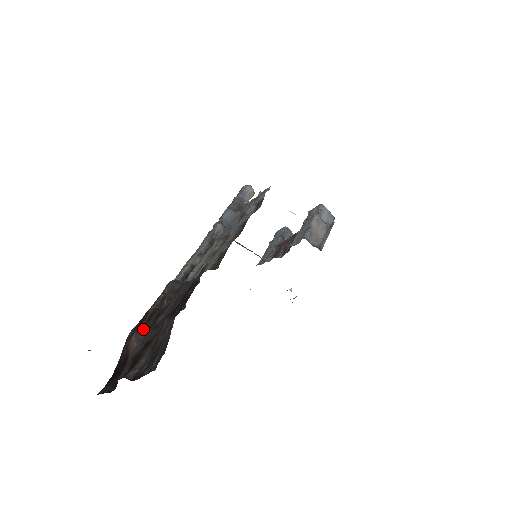
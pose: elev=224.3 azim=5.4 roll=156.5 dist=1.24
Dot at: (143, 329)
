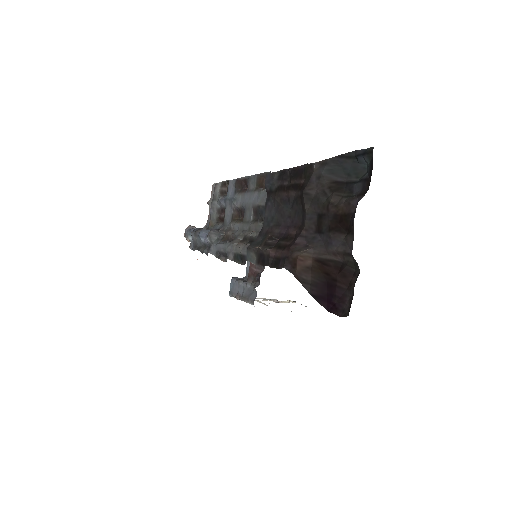
Dot at: (294, 245)
